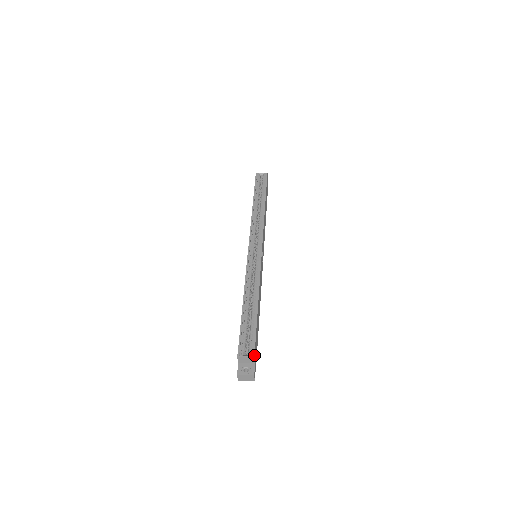
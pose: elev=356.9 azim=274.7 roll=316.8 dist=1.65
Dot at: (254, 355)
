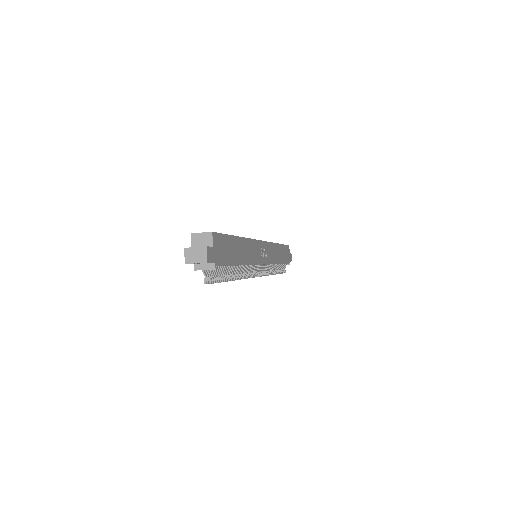
Dot at: occluded
